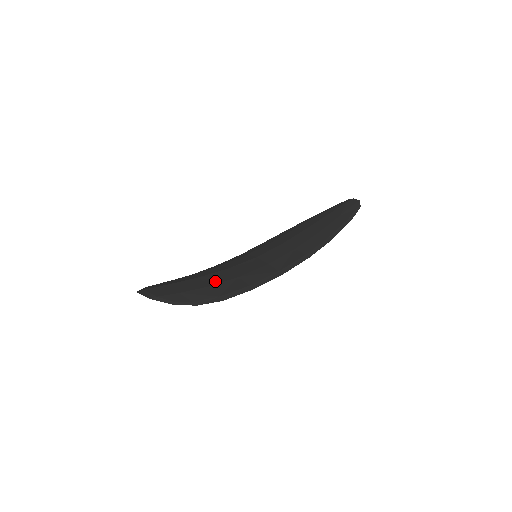
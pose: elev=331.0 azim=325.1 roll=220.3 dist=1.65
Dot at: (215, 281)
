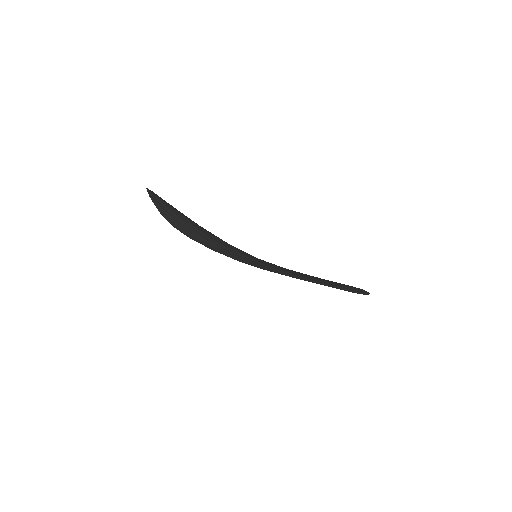
Dot at: occluded
